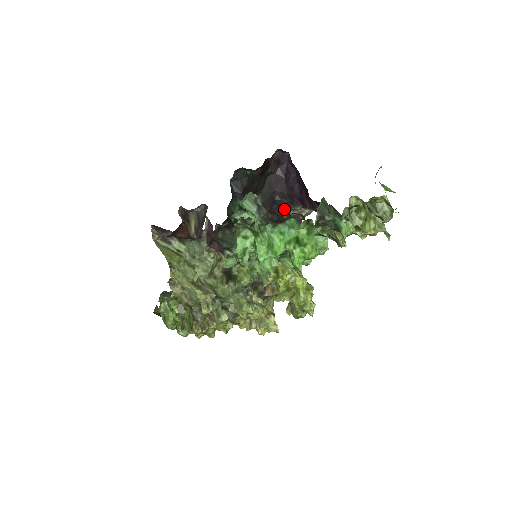
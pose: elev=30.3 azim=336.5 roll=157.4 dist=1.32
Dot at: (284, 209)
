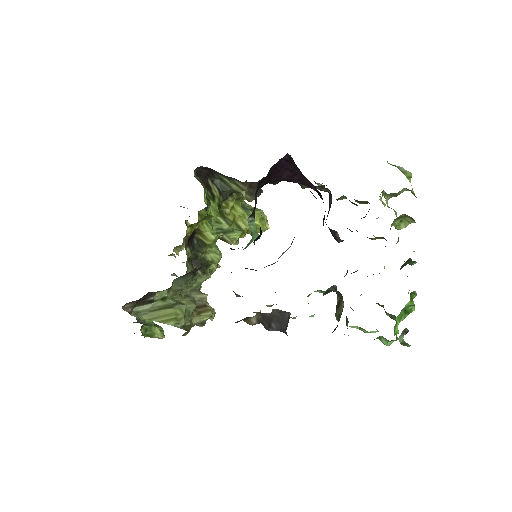
Dot at: occluded
